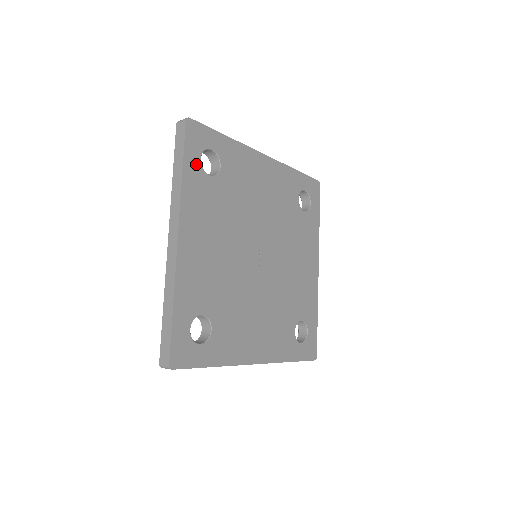
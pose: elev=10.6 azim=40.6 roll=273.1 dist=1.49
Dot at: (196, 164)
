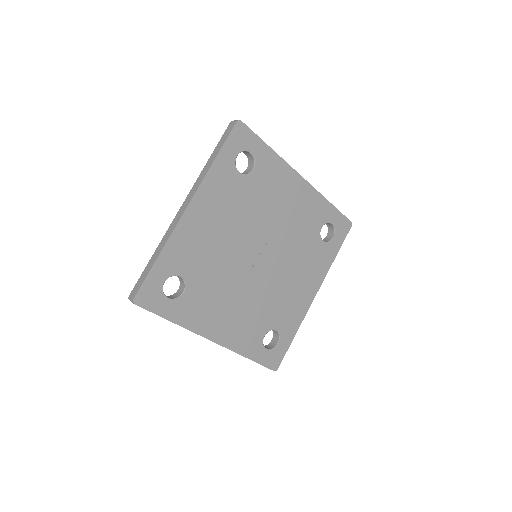
Dot at: (230, 158)
